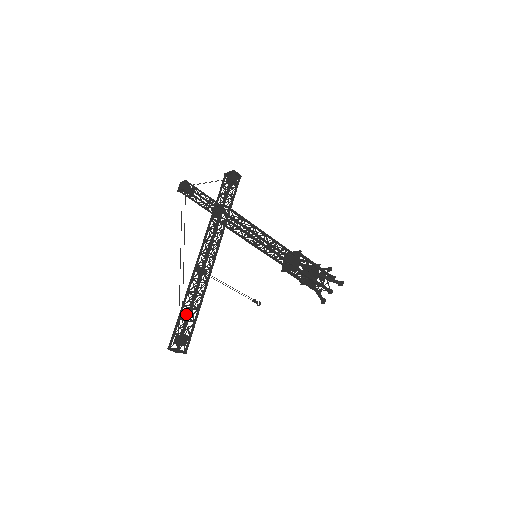
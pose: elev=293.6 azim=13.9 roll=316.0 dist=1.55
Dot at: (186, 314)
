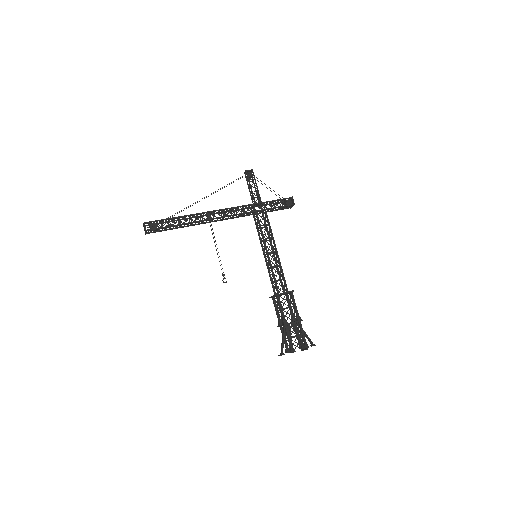
Dot at: (174, 223)
